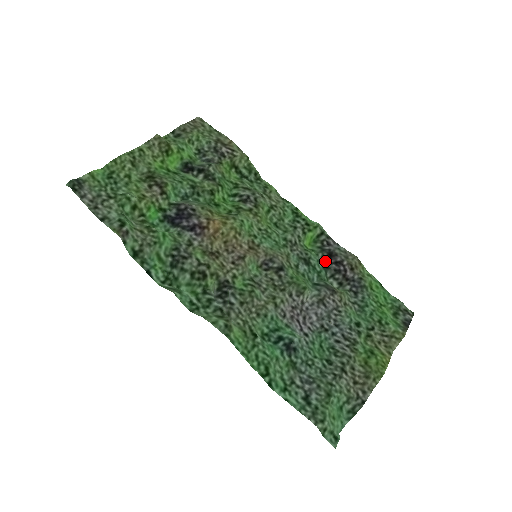
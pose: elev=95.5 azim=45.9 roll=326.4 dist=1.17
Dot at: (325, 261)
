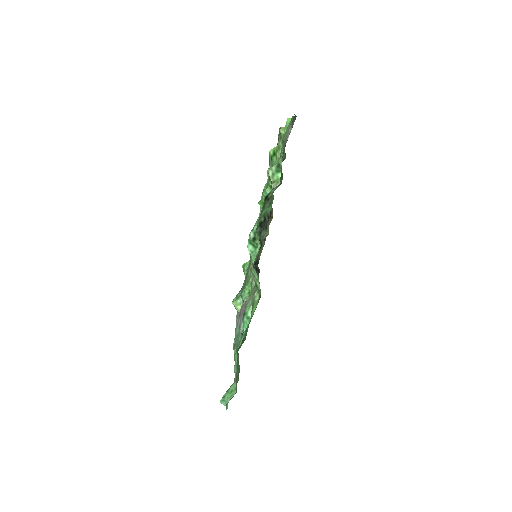
Dot at: occluded
